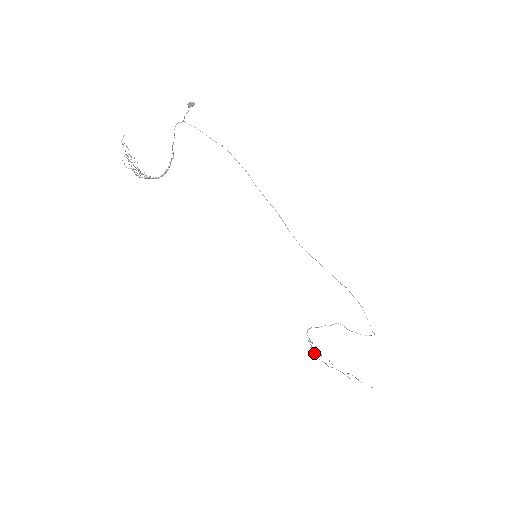
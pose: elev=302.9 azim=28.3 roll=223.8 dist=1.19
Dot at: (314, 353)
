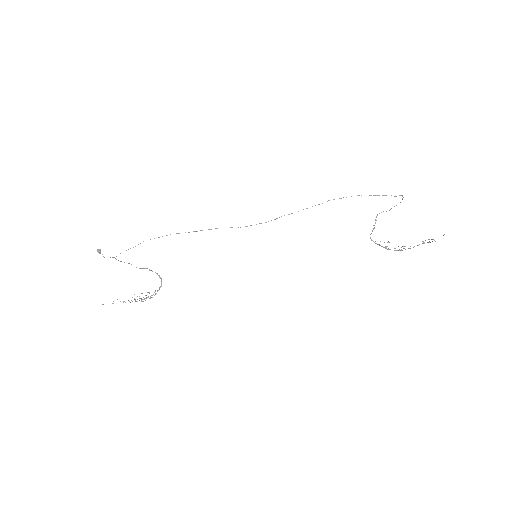
Dot at: occluded
